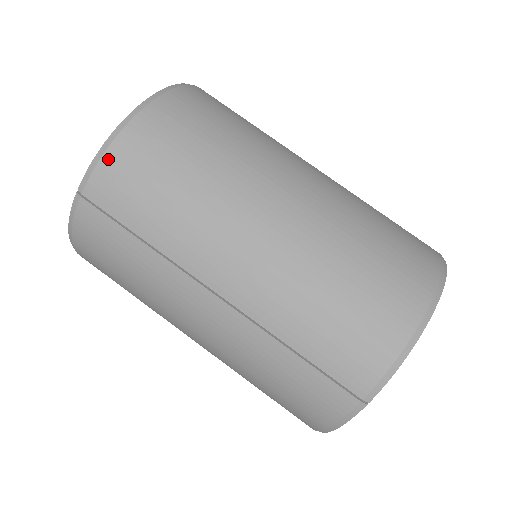
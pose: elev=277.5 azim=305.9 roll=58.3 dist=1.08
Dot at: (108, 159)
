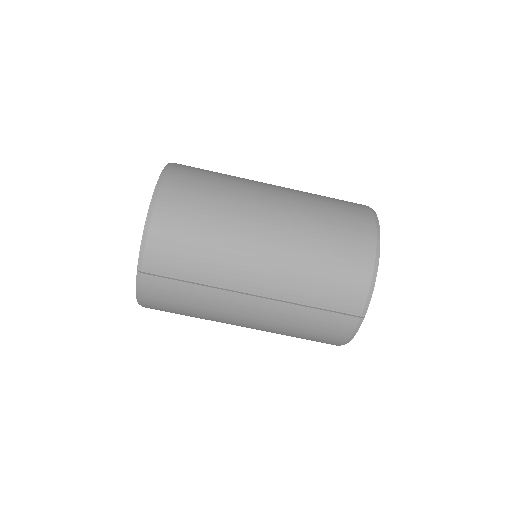
Dot at: (150, 244)
